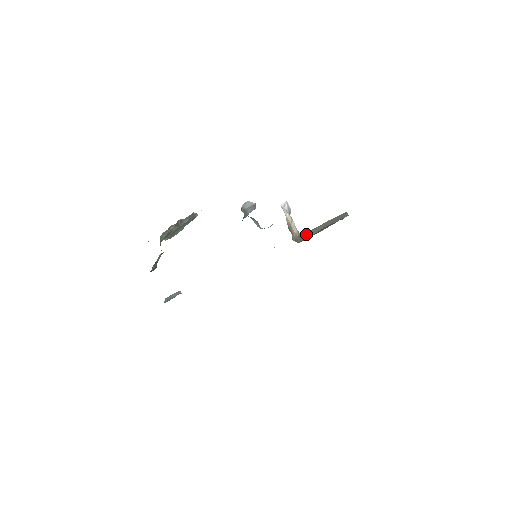
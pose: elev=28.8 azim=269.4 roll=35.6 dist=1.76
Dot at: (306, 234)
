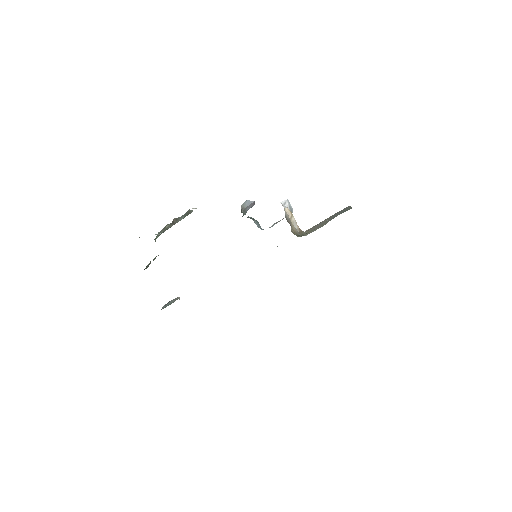
Dot at: (308, 231)
